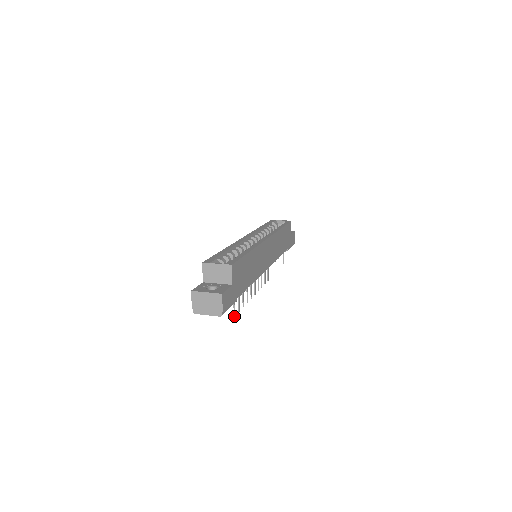
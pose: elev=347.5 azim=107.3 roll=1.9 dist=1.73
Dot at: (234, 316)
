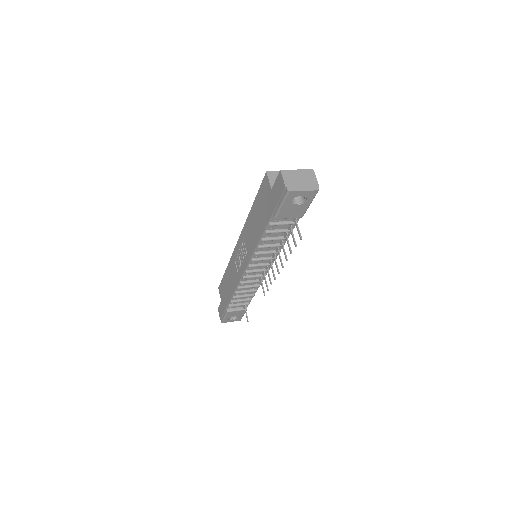
Dot at: (301, 238)
